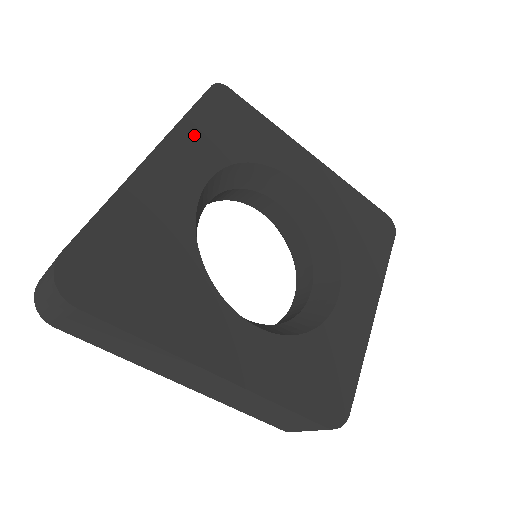
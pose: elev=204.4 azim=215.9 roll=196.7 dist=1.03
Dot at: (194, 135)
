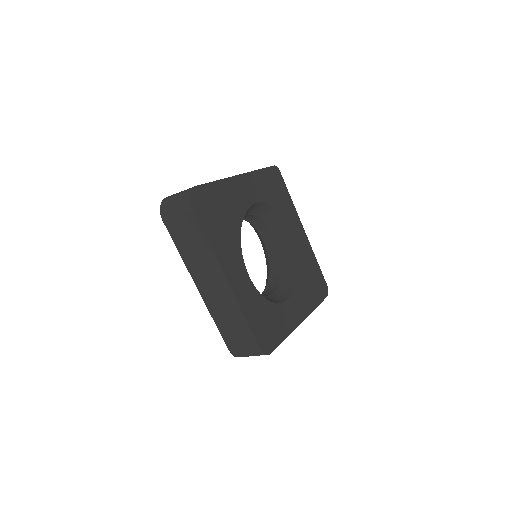
Dot at: (259, 180)
